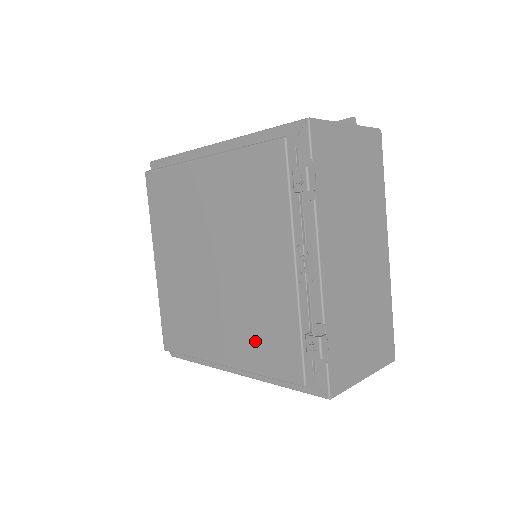
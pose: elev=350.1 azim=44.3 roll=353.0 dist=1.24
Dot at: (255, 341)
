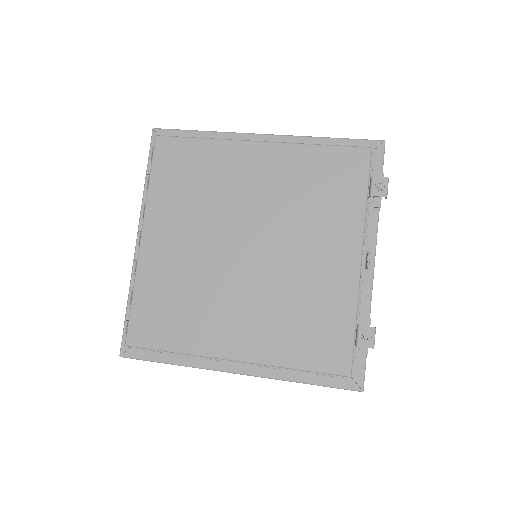
Dot at: (292, 332)
